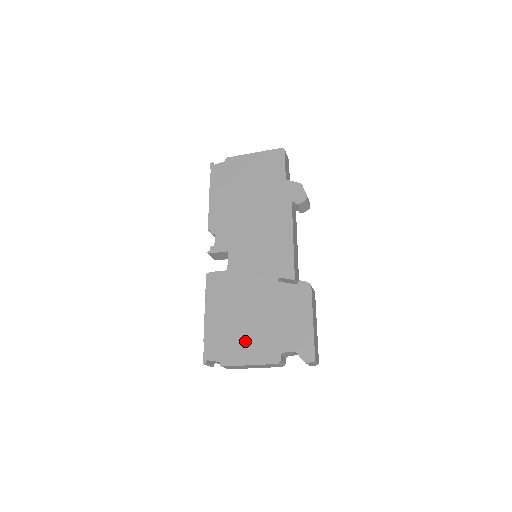
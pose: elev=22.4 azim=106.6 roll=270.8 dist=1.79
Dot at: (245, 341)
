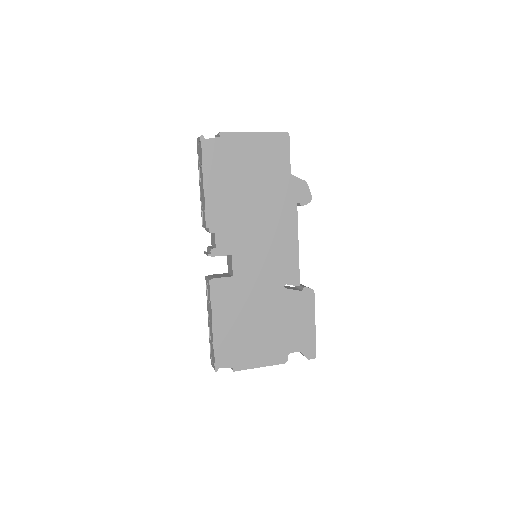
Dot at: (256, 347)
